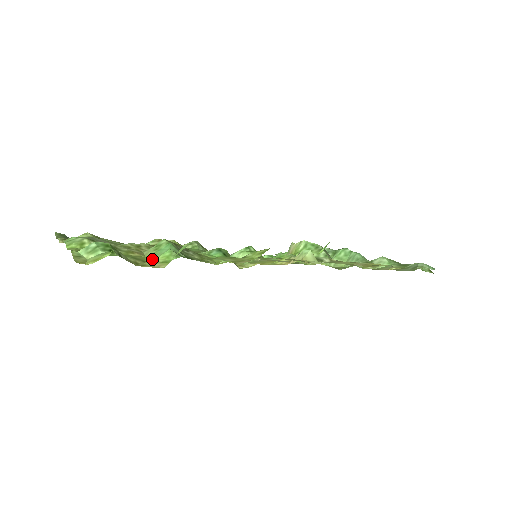
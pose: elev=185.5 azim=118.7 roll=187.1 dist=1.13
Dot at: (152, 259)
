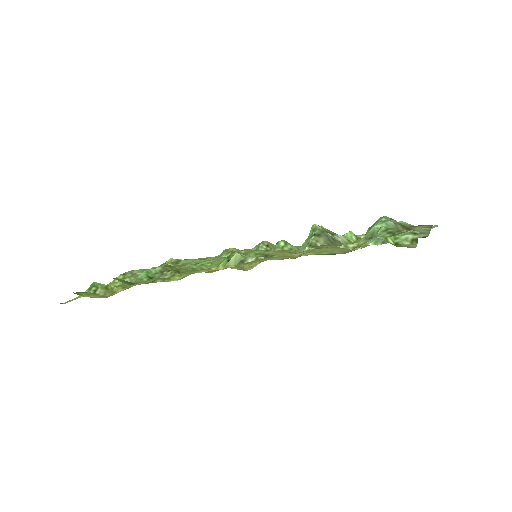
Dot at: occluded
